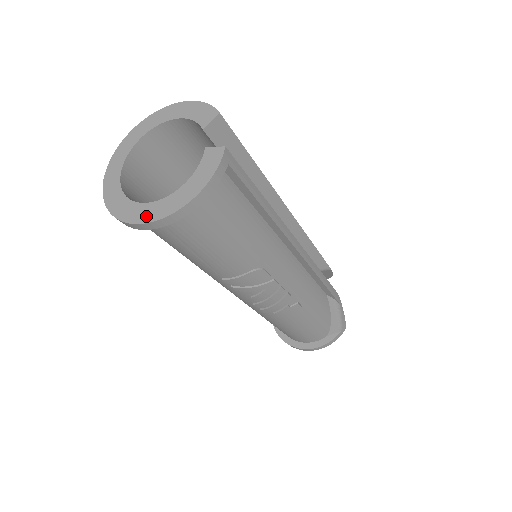
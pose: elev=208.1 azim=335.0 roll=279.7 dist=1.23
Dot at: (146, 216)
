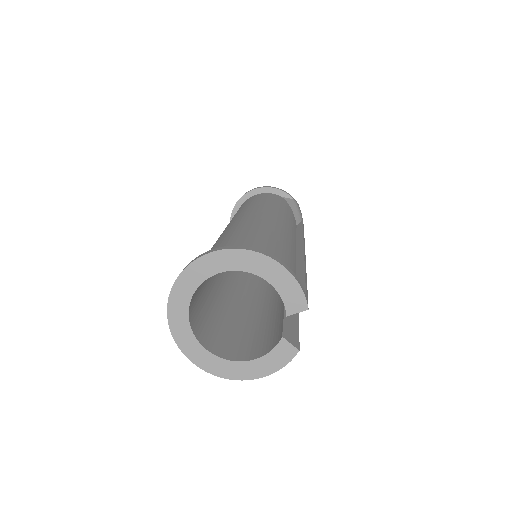
Dot at: (210, 367)
